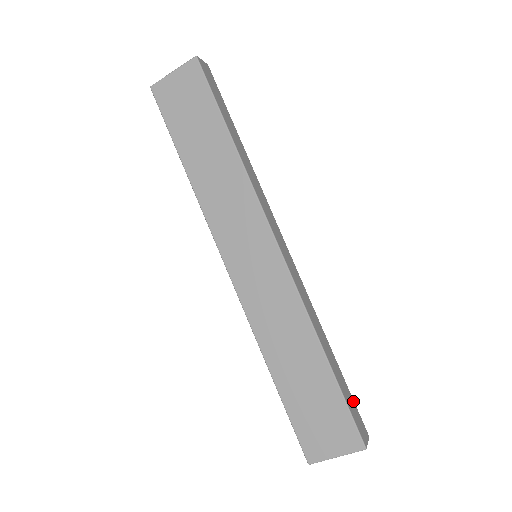
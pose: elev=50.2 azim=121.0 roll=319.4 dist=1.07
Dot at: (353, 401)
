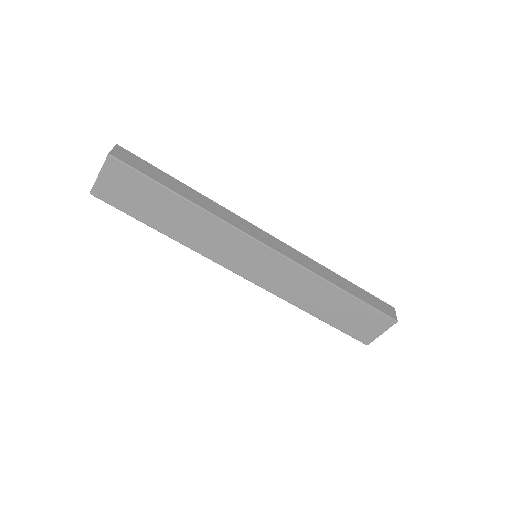
Dot at: (374, 297)
